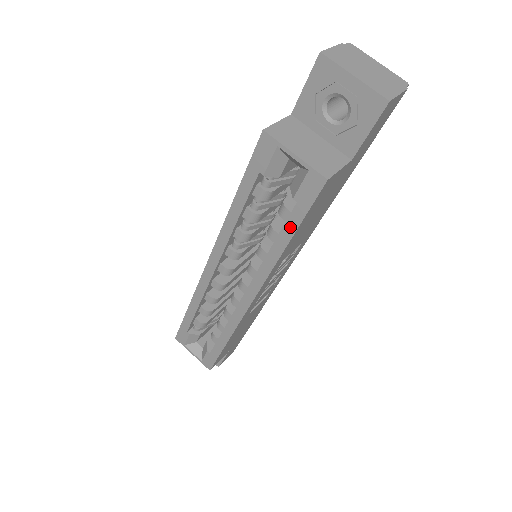
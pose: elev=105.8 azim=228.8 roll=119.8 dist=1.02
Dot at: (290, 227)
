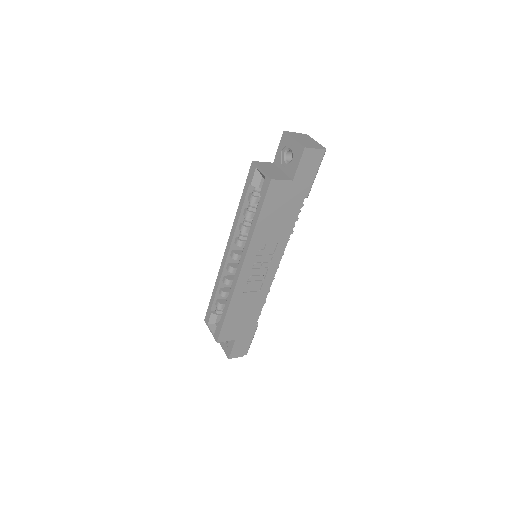
Dot at: (258, 211)
